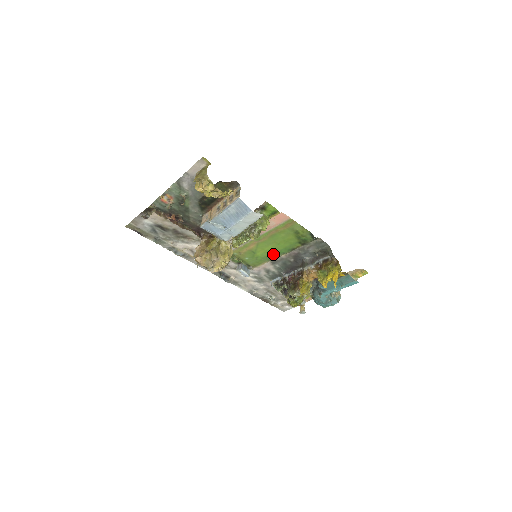
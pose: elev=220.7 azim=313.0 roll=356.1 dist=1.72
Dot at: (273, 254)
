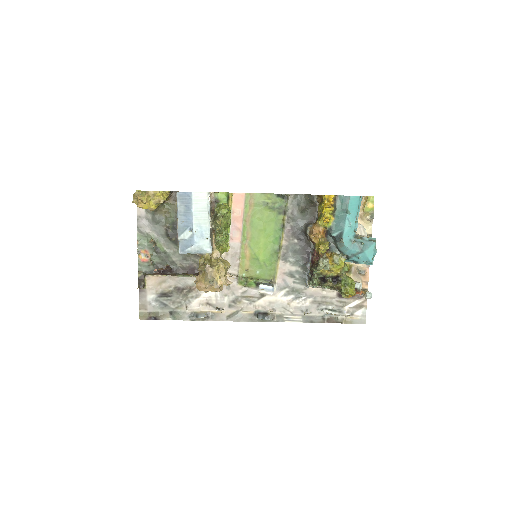
Dot at: (273, 247)
